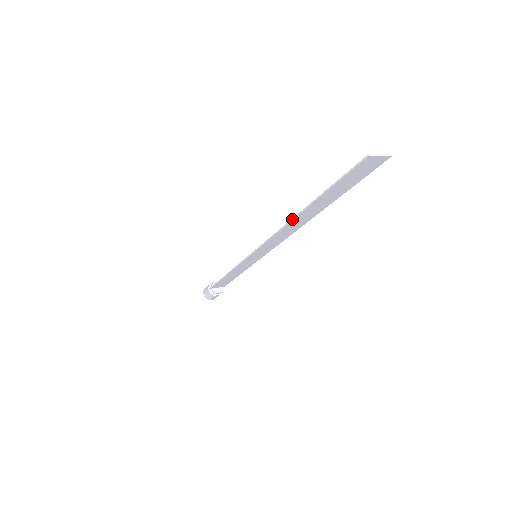
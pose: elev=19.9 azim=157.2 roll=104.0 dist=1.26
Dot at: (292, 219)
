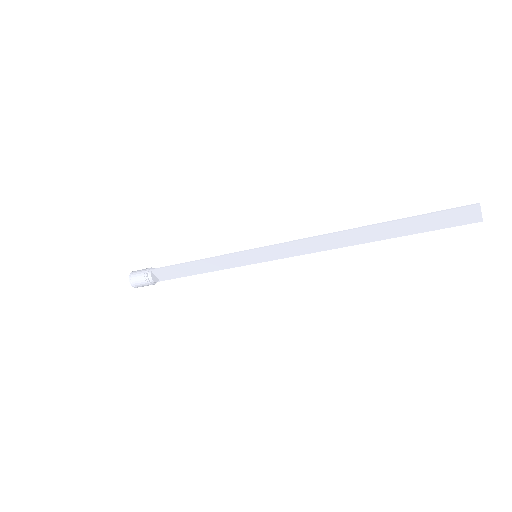
Dot at: (351, 229)
